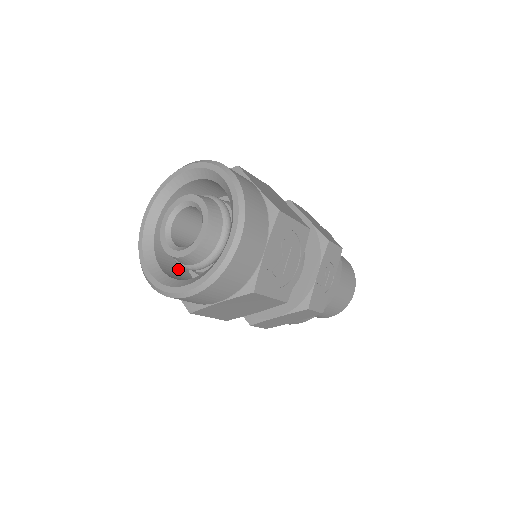
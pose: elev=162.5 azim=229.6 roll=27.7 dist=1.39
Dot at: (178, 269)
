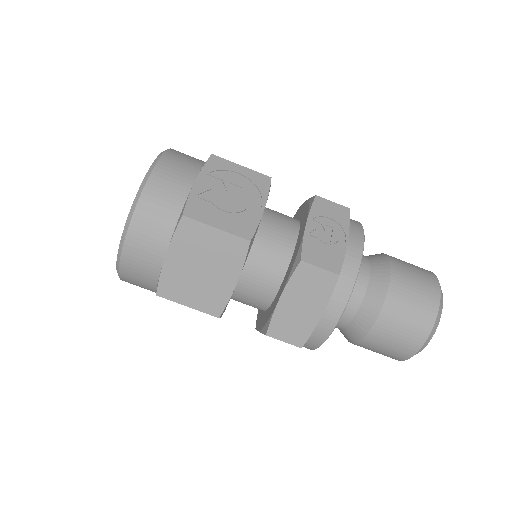
Dot at: occluded
